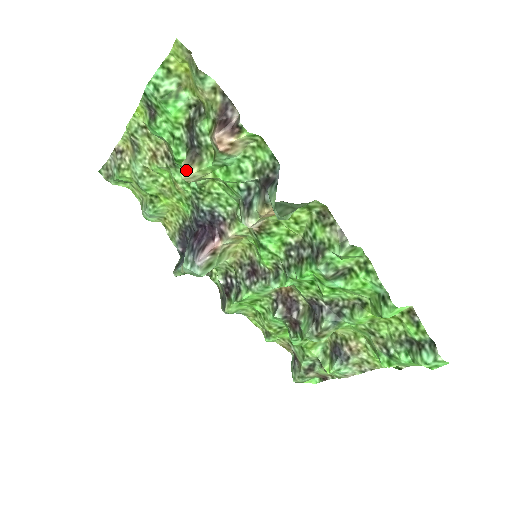
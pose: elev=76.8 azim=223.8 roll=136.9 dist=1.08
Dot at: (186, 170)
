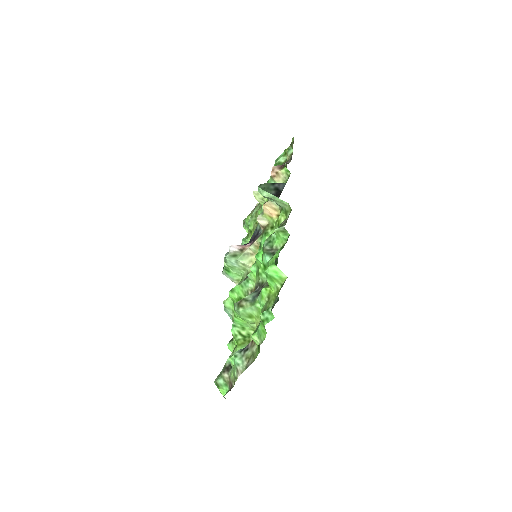
Dot at: occluded
